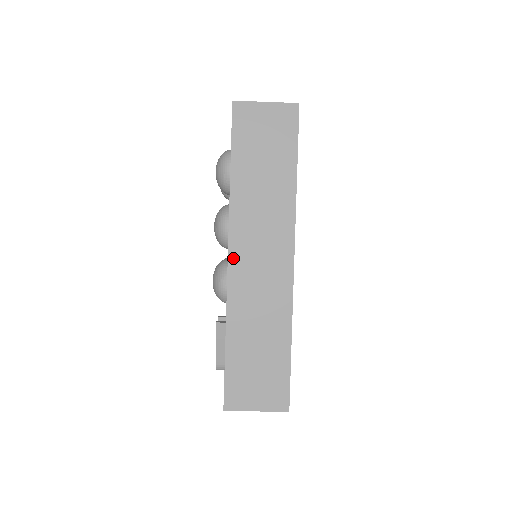
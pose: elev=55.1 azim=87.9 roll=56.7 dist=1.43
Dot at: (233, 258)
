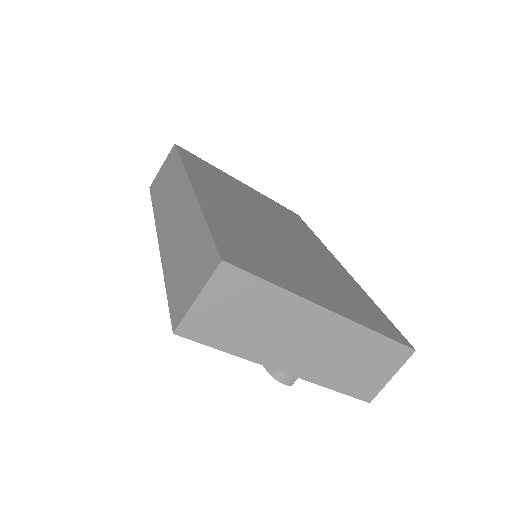
Dot at: (160, 235)
